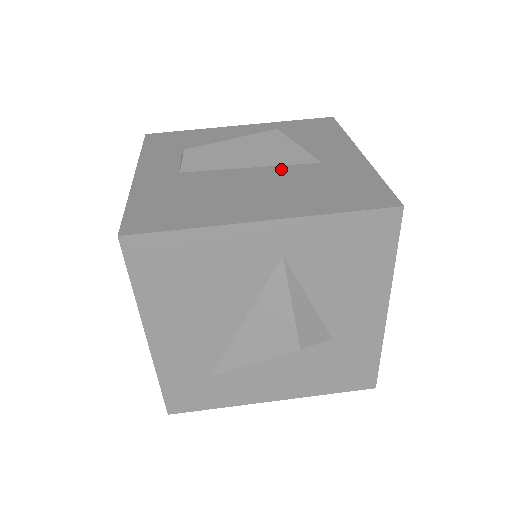
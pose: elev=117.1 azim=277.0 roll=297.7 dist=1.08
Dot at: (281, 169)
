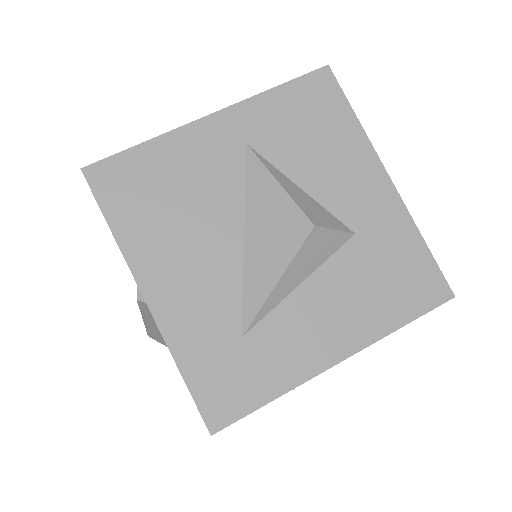
Dot at: occluded
